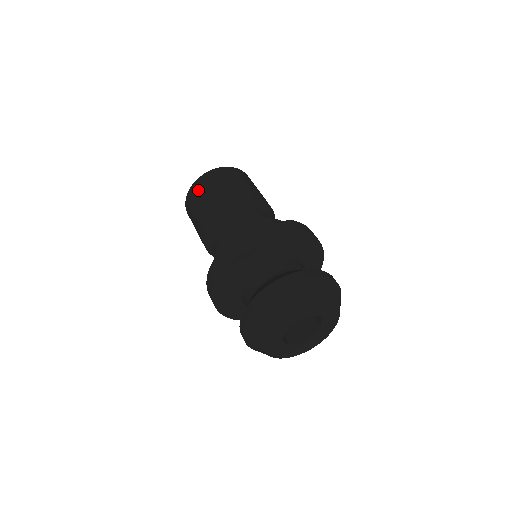
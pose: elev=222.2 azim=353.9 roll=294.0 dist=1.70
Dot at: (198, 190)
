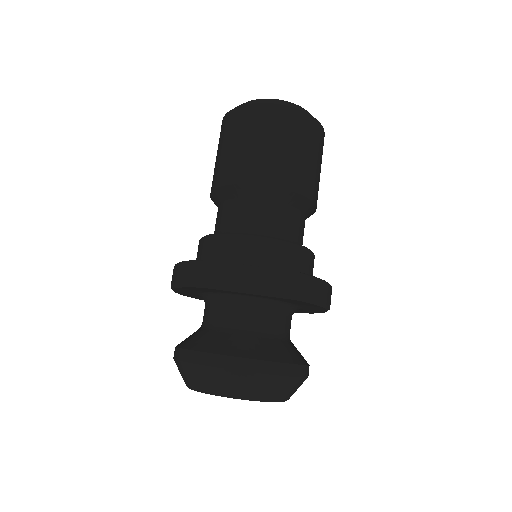
Dot at: (238, 124)
